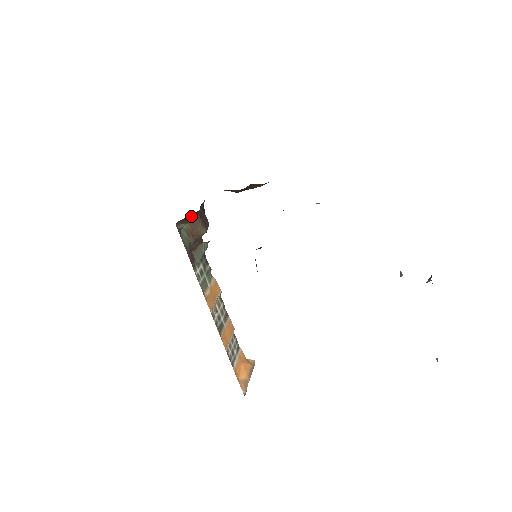
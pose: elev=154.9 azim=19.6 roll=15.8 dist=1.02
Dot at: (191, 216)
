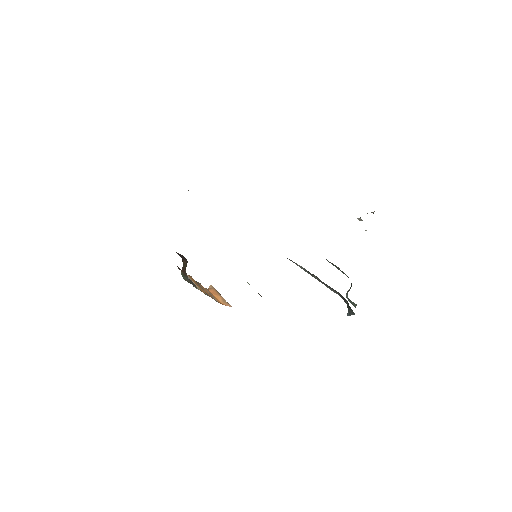
Dot at: occluded
